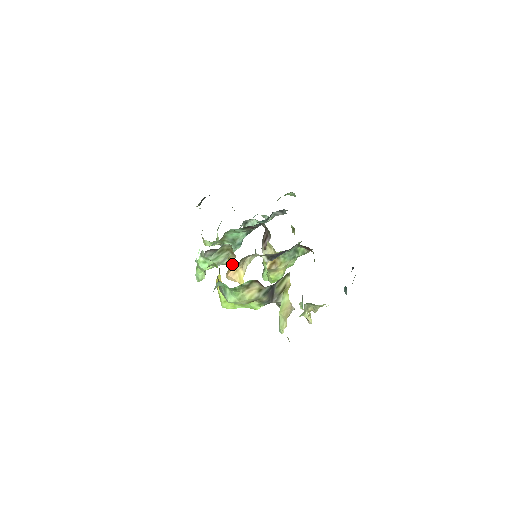
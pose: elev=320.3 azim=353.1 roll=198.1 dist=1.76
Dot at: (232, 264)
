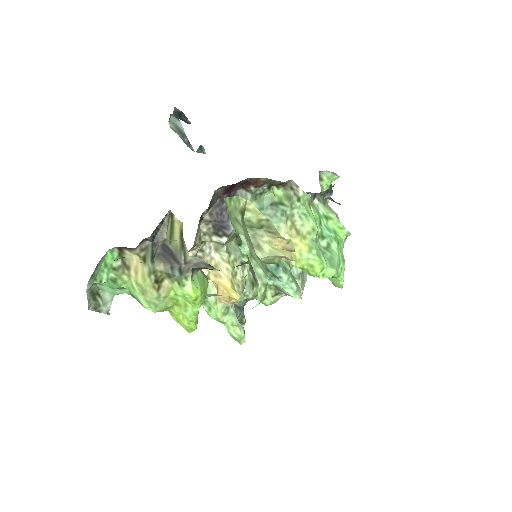
Dot at: occluded
